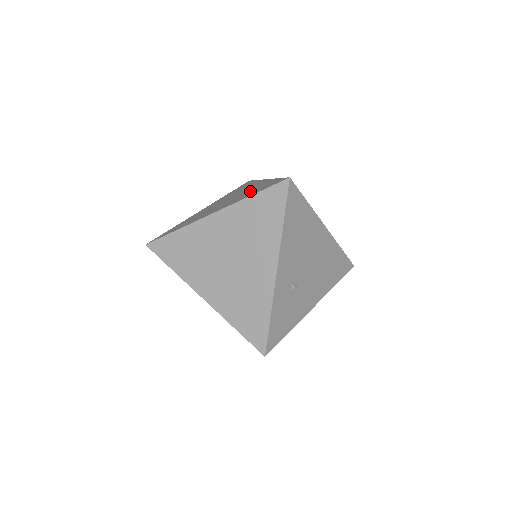
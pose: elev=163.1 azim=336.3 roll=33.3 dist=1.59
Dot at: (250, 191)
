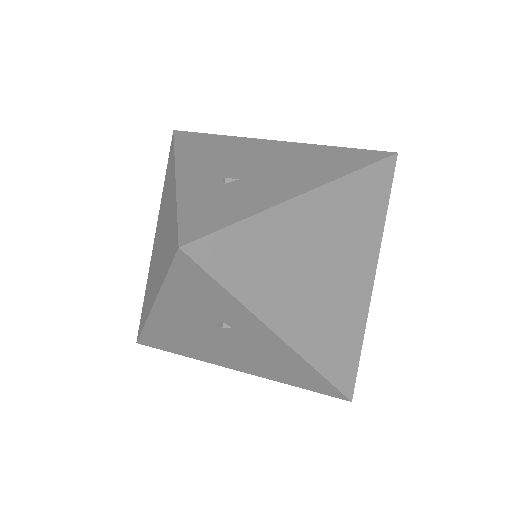
Dot at: occluded
